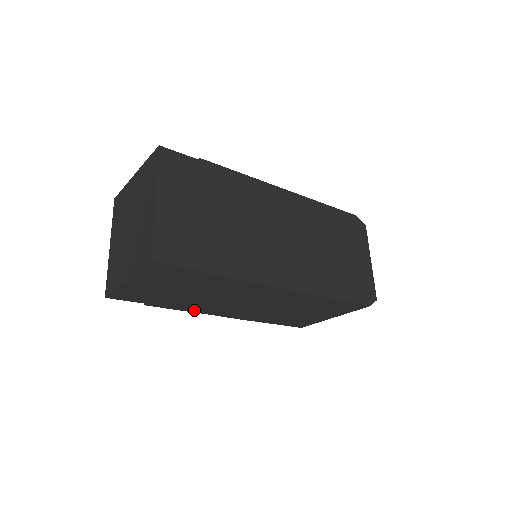
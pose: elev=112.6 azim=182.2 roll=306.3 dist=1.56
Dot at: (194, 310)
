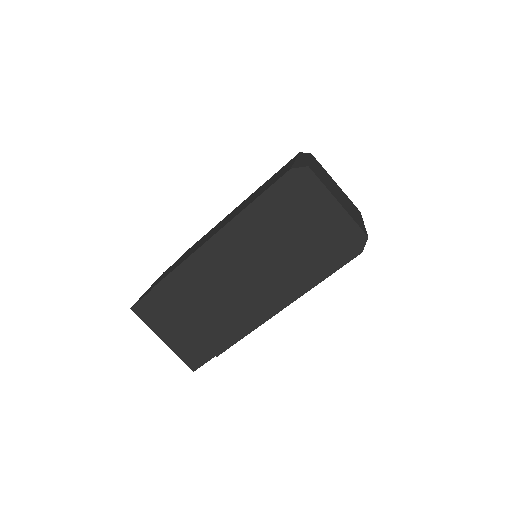
Dot at: occluded
